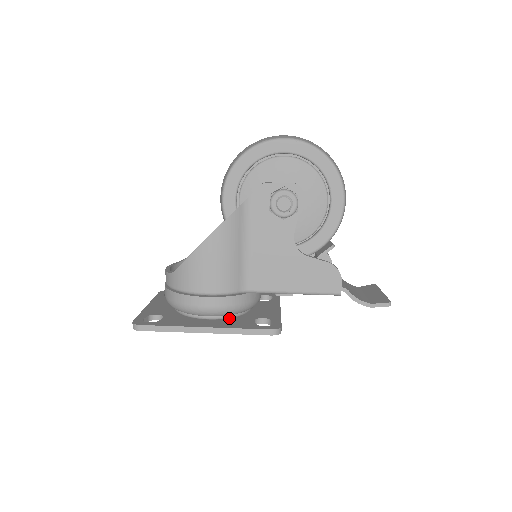
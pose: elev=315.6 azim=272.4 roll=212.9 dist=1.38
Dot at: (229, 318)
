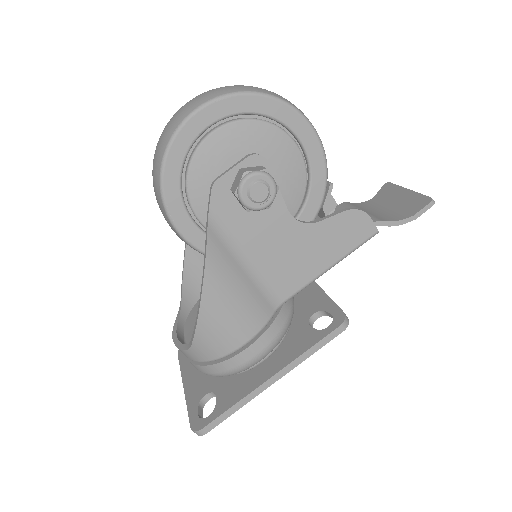
Dot at: (281, 342)
